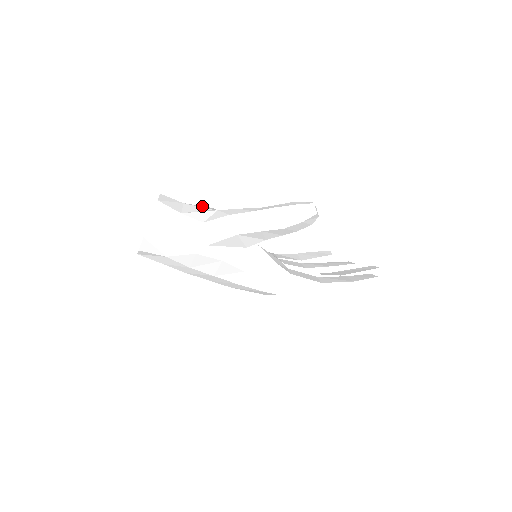
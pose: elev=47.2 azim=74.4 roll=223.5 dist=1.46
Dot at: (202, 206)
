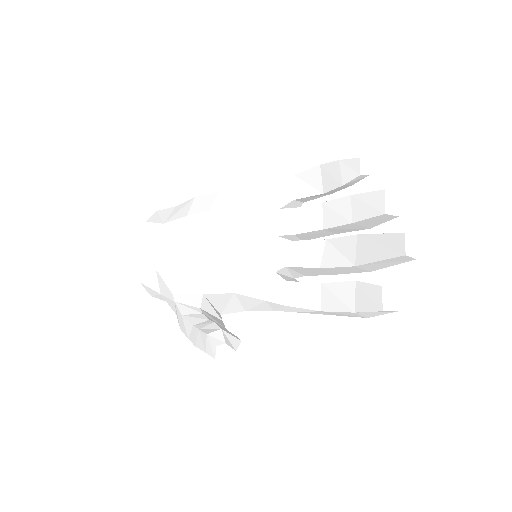
Dot at: (167, 271)
